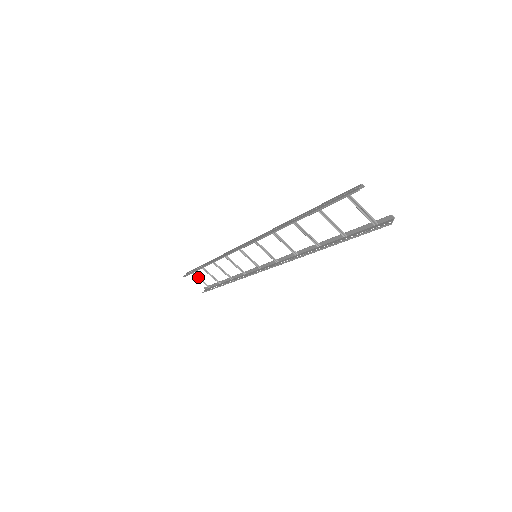
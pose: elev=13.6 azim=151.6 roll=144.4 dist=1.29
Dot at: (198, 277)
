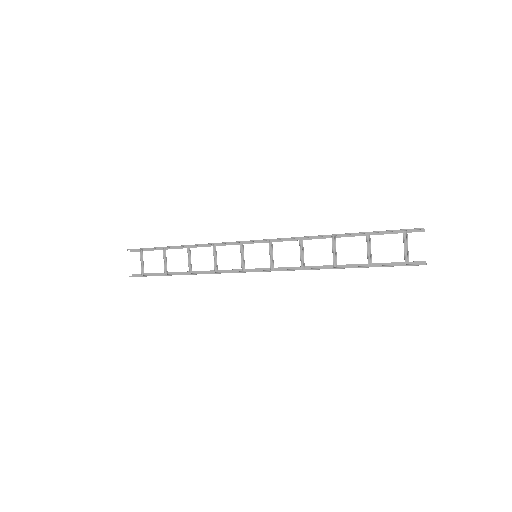
Dot at: occluded
